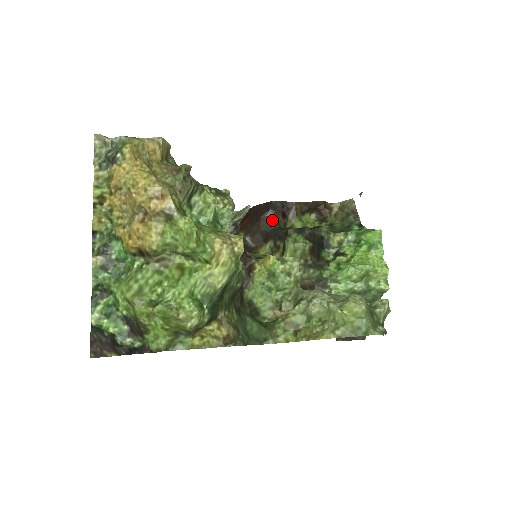
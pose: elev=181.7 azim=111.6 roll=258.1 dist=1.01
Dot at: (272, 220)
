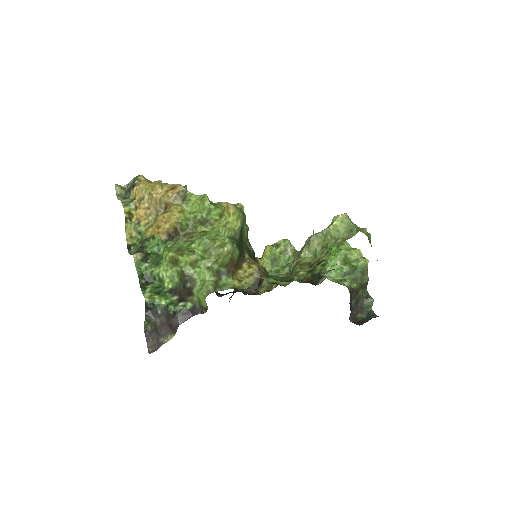
Dot at: occluded
